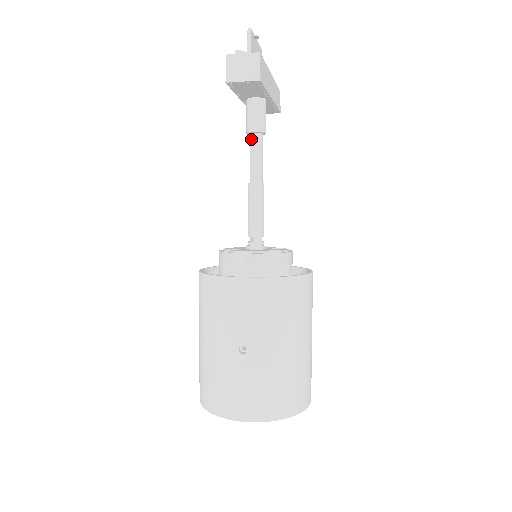
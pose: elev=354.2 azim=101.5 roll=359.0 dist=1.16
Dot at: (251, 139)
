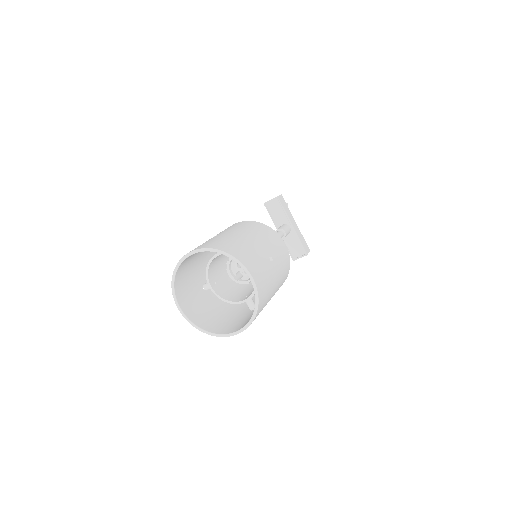
Dot at: occluded
